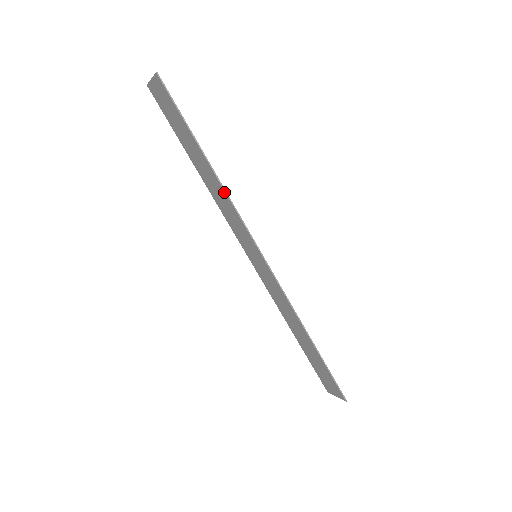
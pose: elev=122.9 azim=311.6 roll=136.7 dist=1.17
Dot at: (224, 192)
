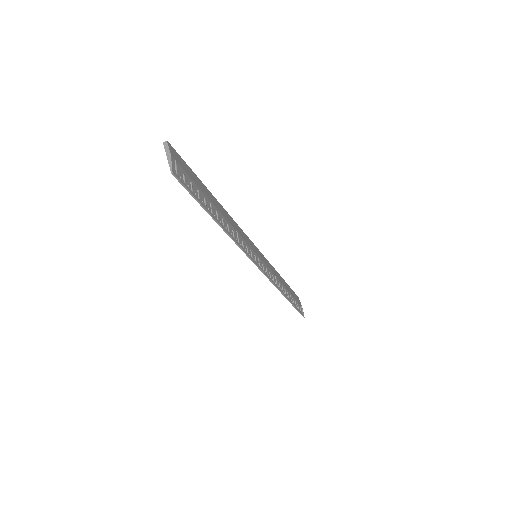
Dot at: (232, 239)
